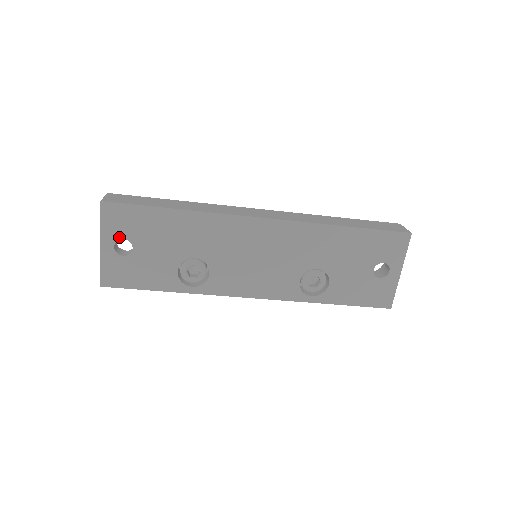
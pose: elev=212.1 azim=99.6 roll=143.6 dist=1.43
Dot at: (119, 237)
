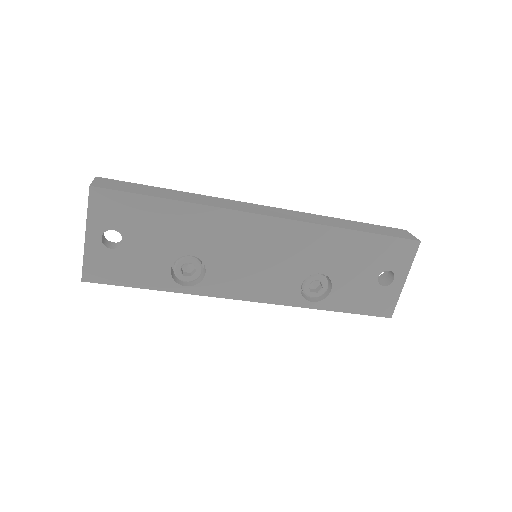
Dot at: (108, 227)
